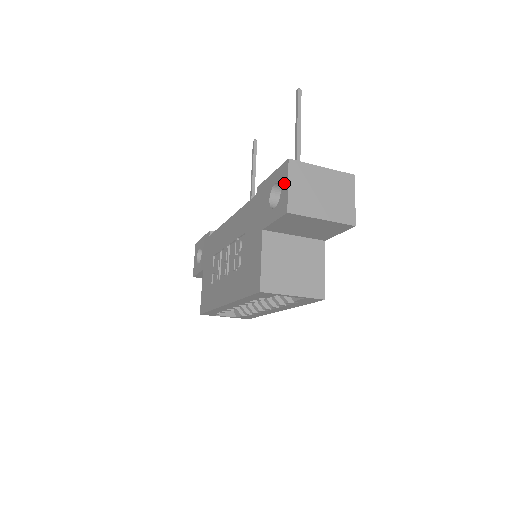
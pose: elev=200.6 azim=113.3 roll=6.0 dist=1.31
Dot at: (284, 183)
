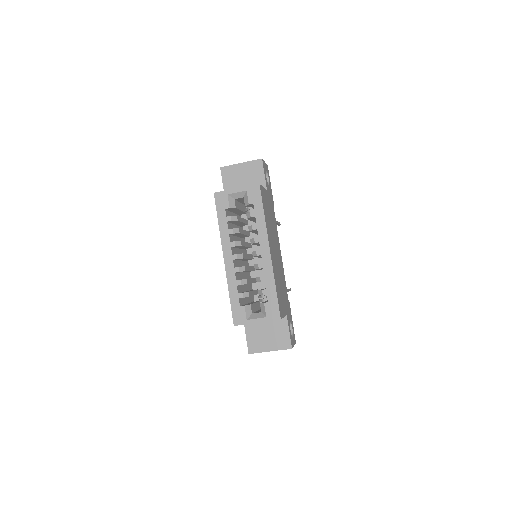
Dot at: occluded
